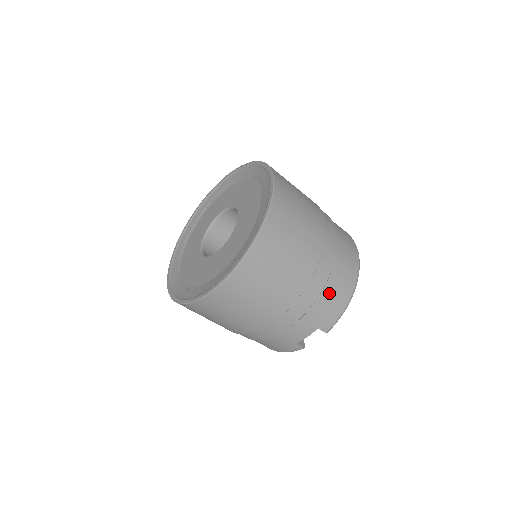
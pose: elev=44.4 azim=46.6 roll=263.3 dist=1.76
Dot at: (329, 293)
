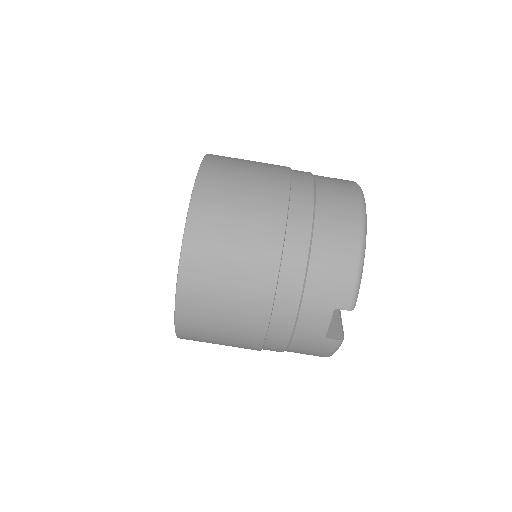
Dot at: (322, 259)
